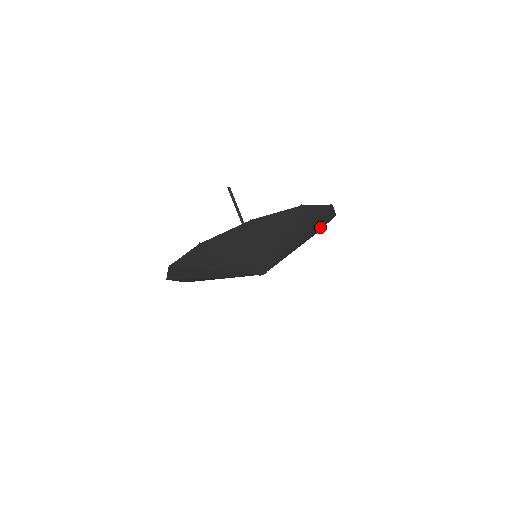
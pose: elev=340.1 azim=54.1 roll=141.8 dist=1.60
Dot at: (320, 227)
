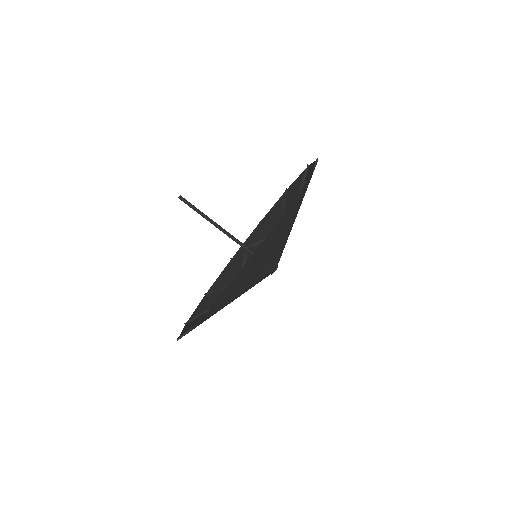
Dot at: (285, 204)
